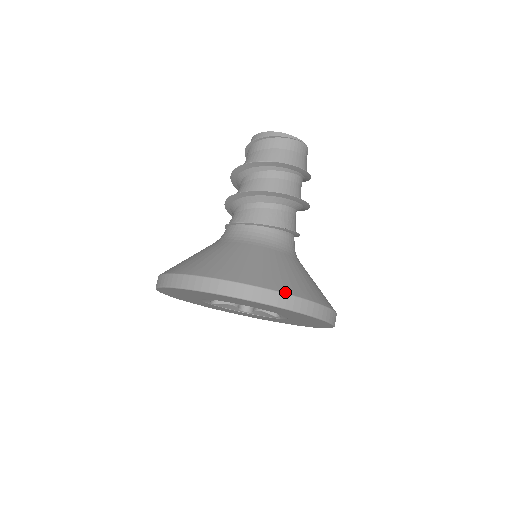
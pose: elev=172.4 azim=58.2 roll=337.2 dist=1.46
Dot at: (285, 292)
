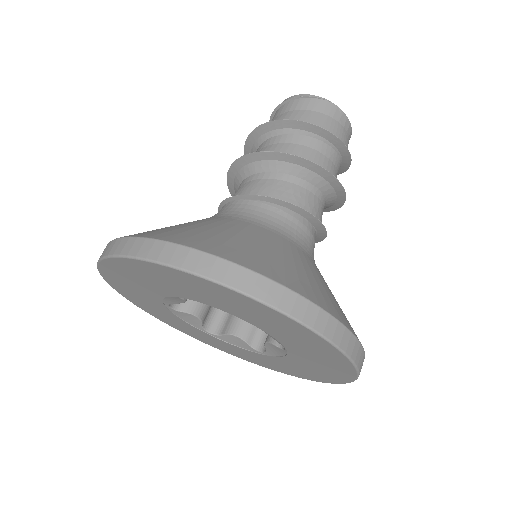
Dot at: (177, 242)
